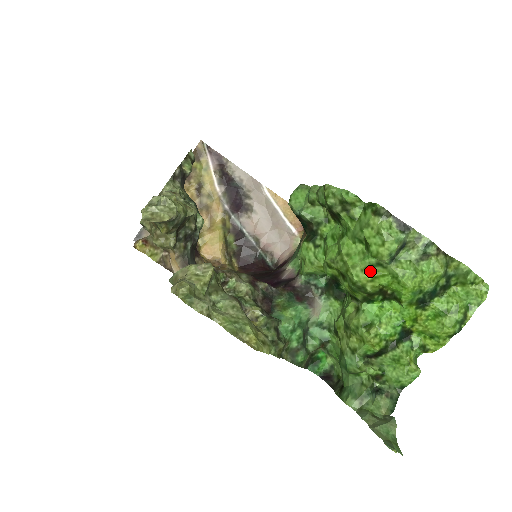
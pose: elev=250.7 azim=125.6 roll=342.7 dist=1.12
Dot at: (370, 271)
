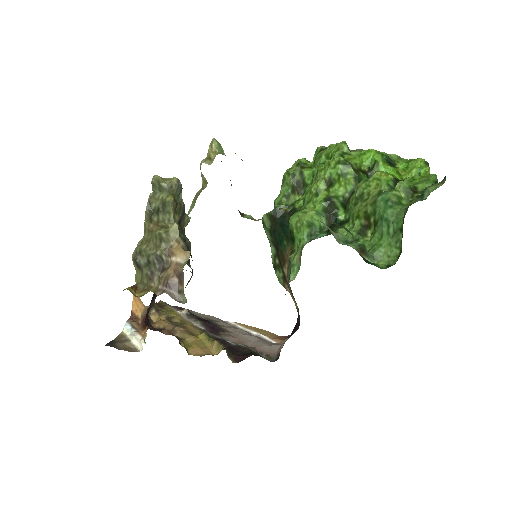
Dot at: occluded
